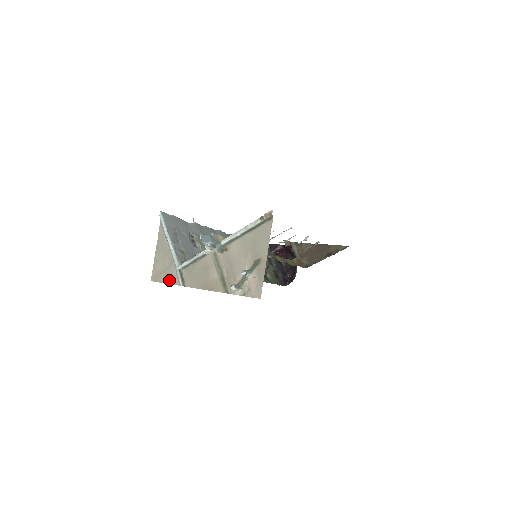
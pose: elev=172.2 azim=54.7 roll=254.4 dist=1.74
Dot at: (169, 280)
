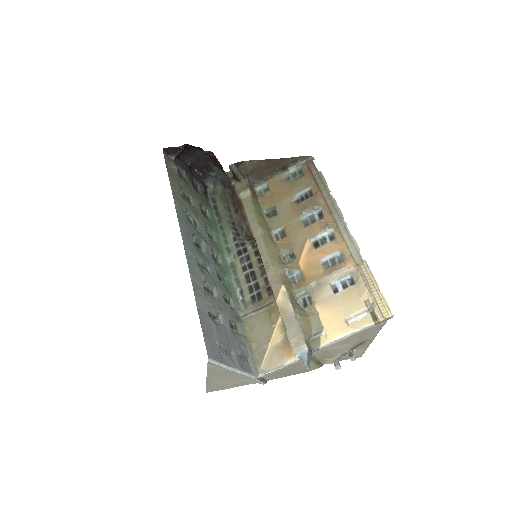
Dot at: (240, 385)
